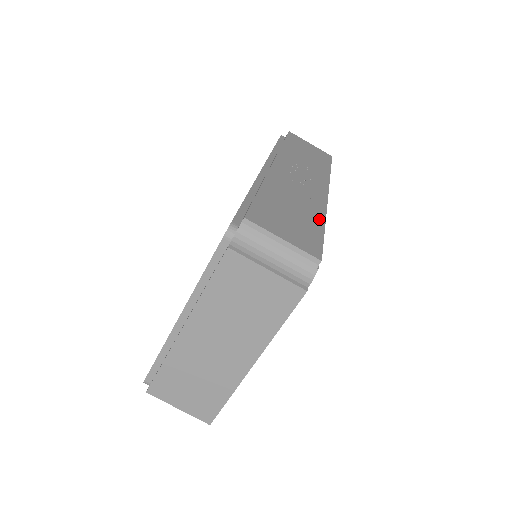
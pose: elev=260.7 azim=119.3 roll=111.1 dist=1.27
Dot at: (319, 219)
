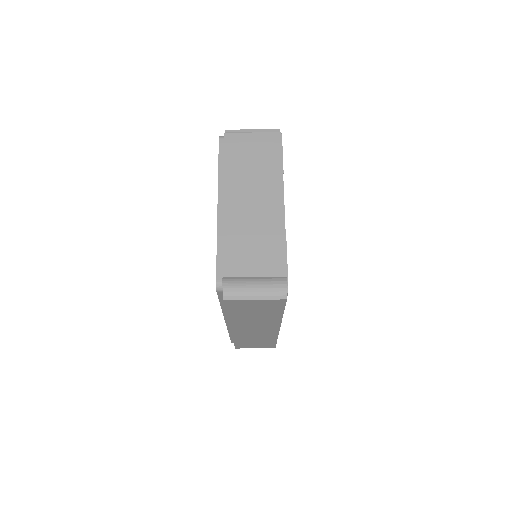
Dot at: occluded
